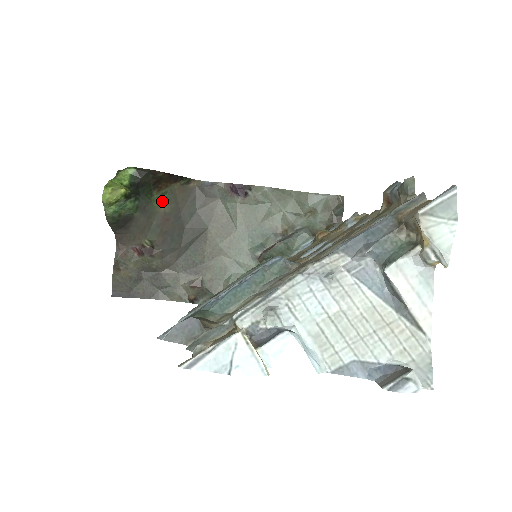
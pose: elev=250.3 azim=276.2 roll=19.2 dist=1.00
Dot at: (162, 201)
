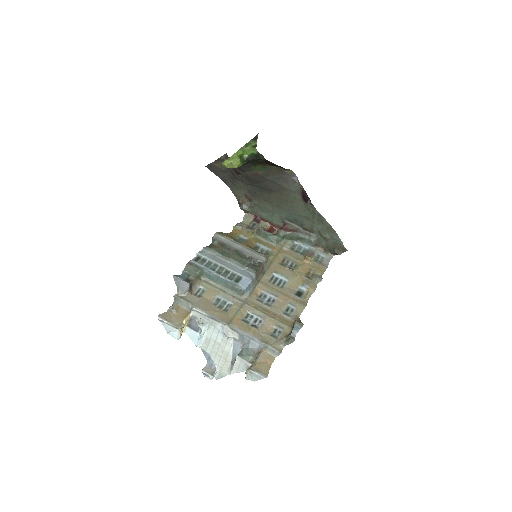
Dot at: (260, 169)
